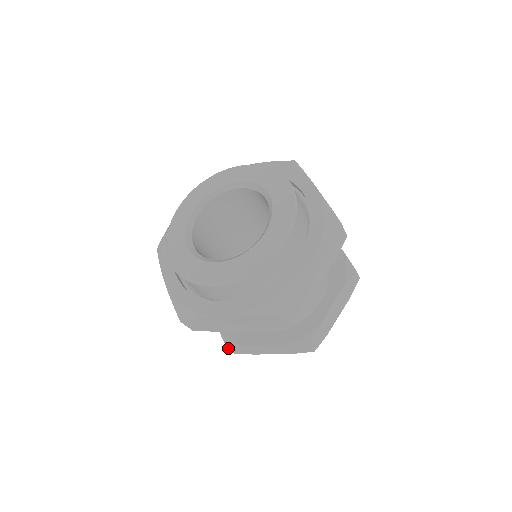
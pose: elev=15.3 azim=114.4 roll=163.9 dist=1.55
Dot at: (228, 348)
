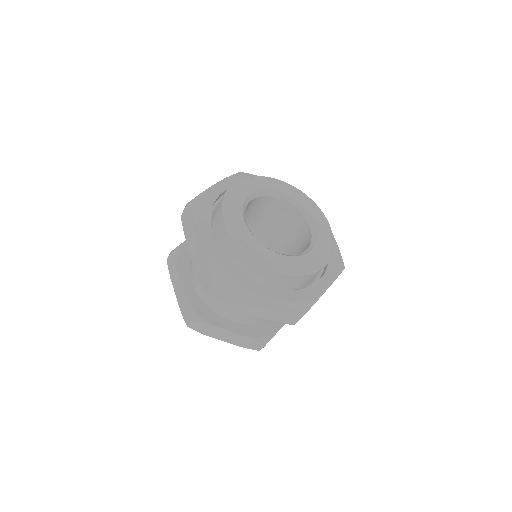
Dot at: (193, 320)
